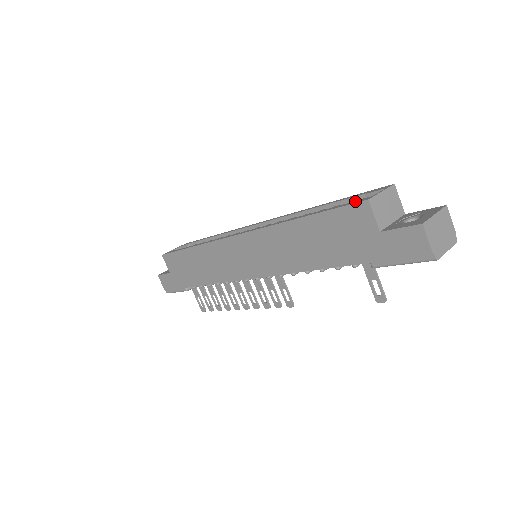
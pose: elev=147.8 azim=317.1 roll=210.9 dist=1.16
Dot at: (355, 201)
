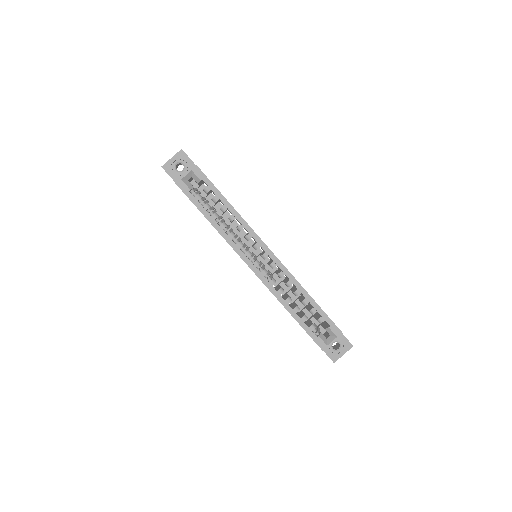
Dot at: (319, 341)
